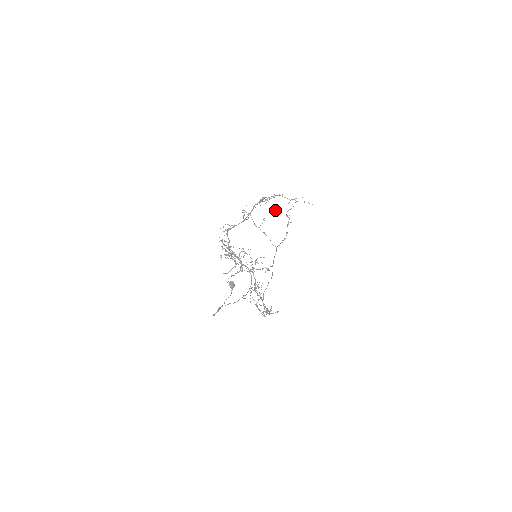
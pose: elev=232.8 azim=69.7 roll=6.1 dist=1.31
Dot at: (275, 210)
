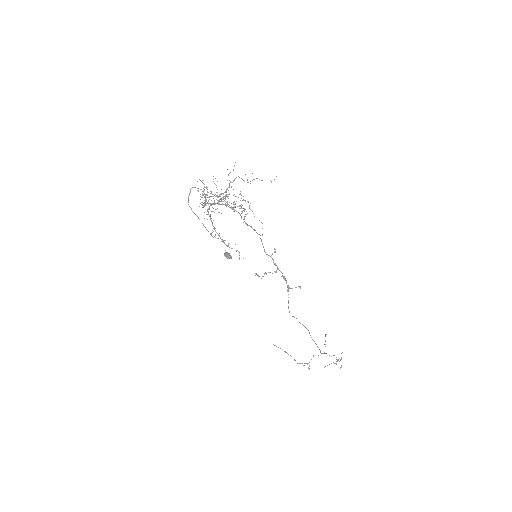
Dot at: occluded
